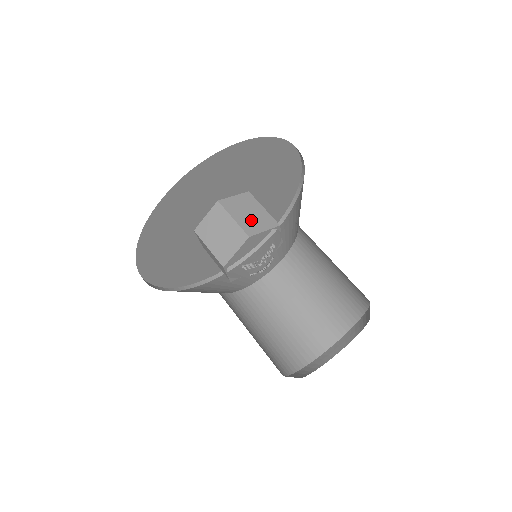
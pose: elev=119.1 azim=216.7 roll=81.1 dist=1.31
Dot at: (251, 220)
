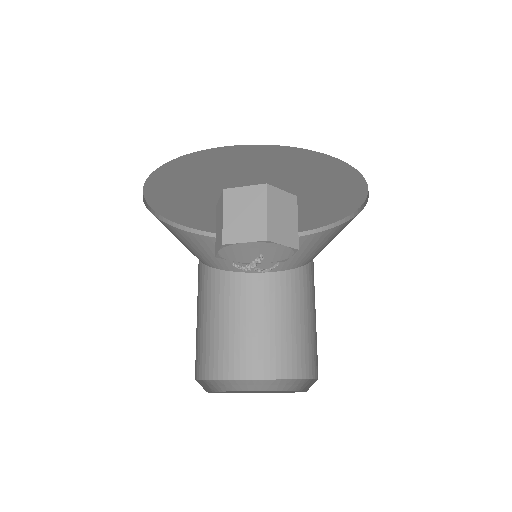
Dot at: (240, 224)
